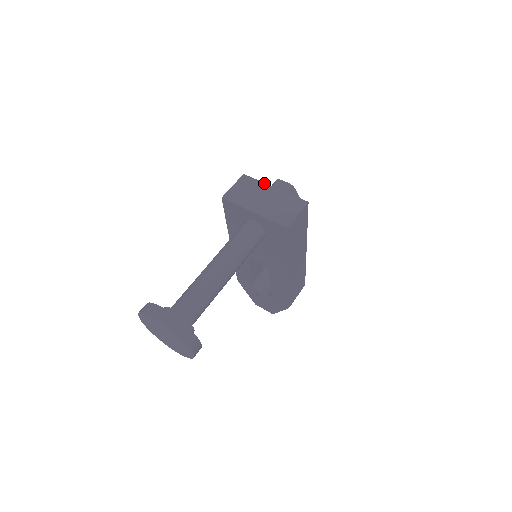
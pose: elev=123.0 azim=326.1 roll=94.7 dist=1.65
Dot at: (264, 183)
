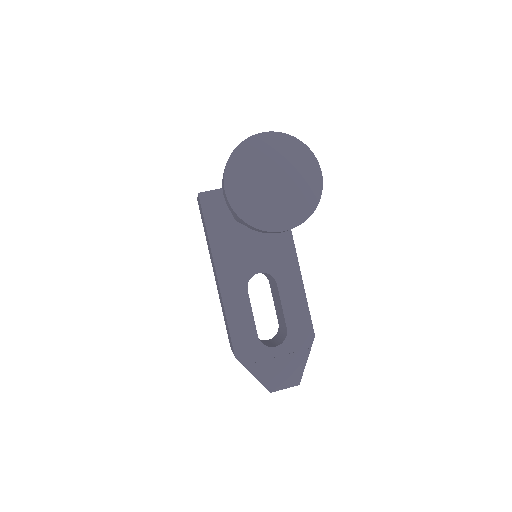
Dot at: occluded
